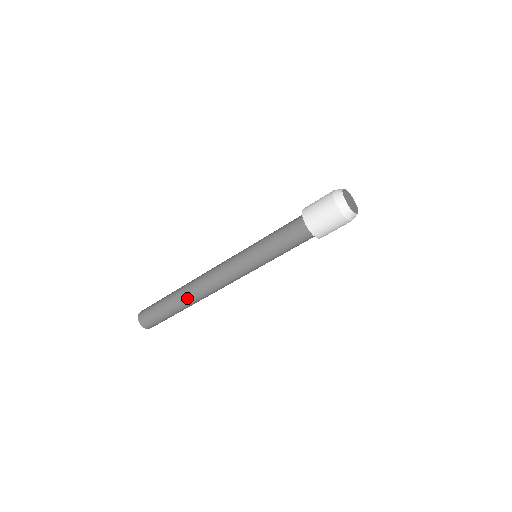
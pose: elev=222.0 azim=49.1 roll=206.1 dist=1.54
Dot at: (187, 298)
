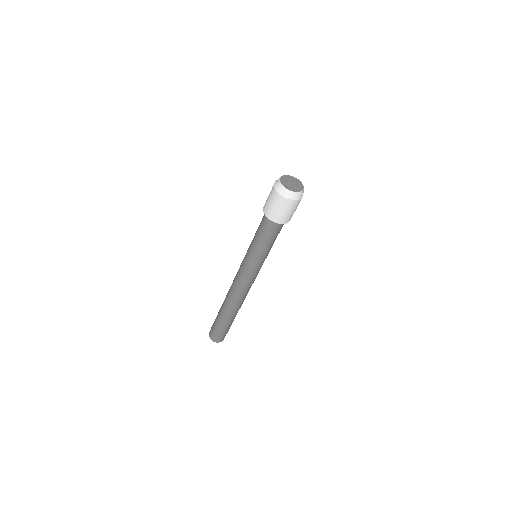
Dot at: (231, 310)
